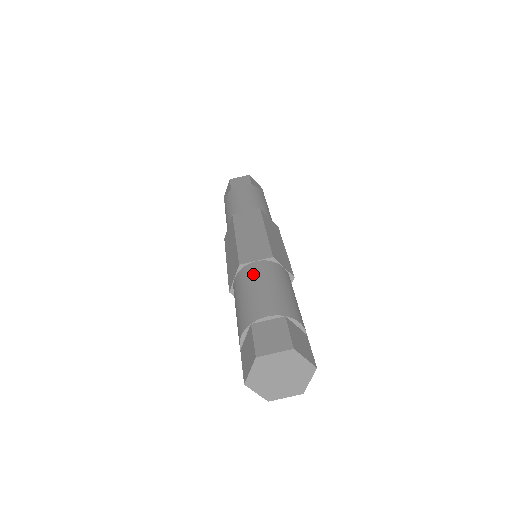
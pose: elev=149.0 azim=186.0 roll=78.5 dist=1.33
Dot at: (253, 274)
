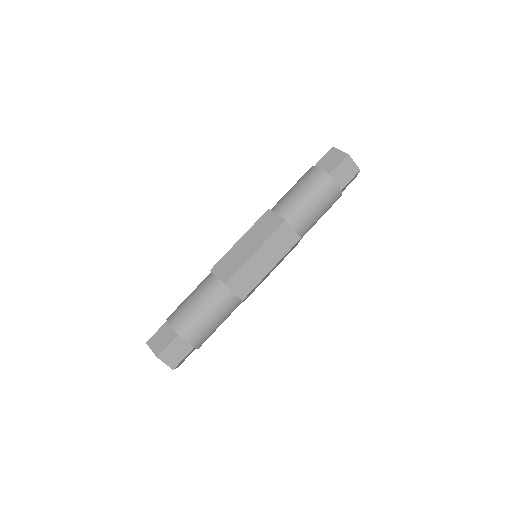
Dot at: (220, 302)
